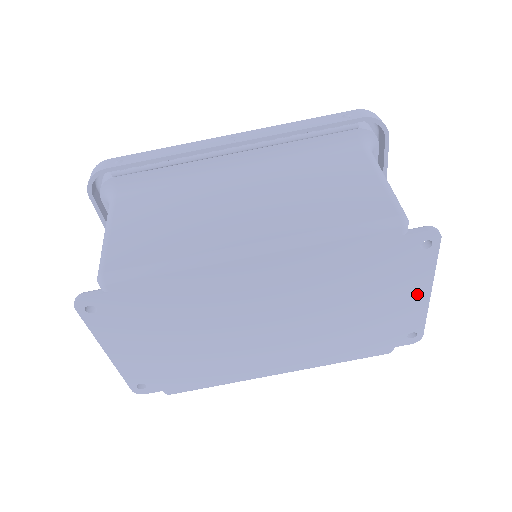
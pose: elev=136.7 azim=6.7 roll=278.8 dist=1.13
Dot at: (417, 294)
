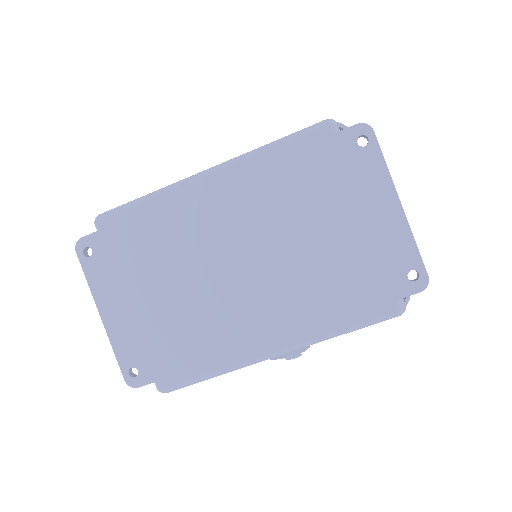
Dot at: (386, 207)
